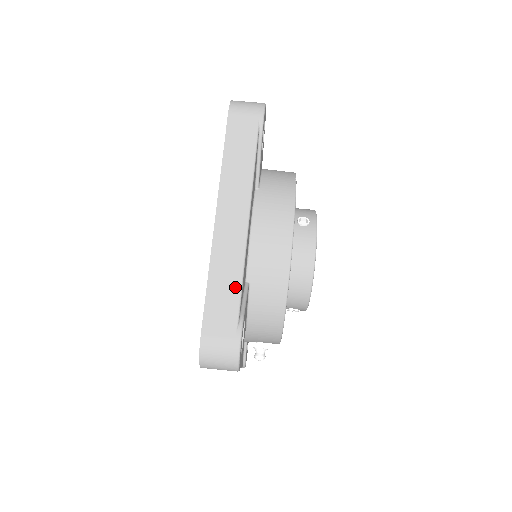
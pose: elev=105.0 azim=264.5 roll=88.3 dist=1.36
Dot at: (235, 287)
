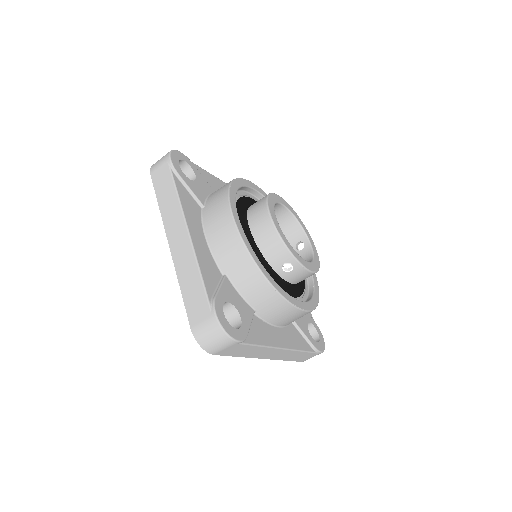
Dot at: (303, 354)
